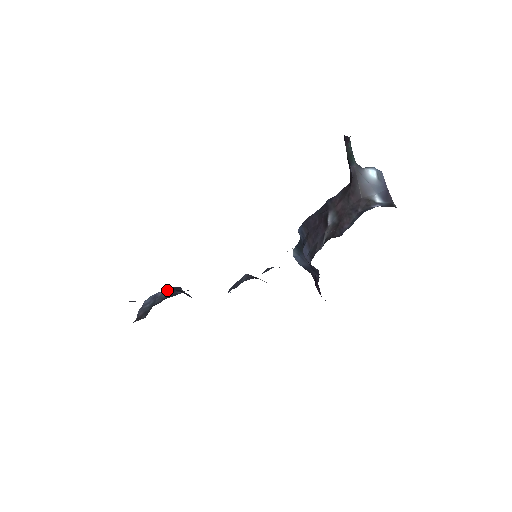
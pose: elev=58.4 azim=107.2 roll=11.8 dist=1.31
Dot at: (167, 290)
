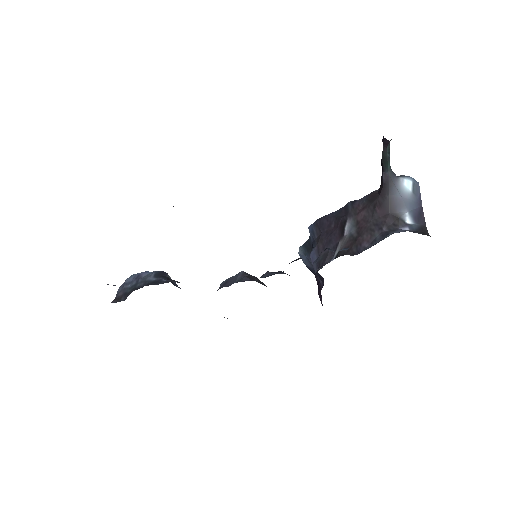
Dot at: (152, 272)
